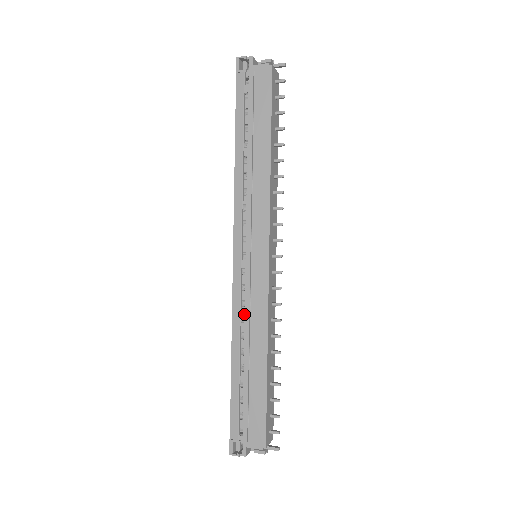
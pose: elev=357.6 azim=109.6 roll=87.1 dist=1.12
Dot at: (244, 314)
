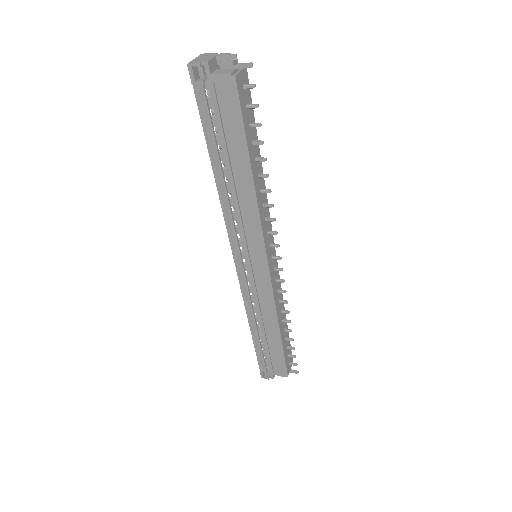
Dot at: (254, 302)
